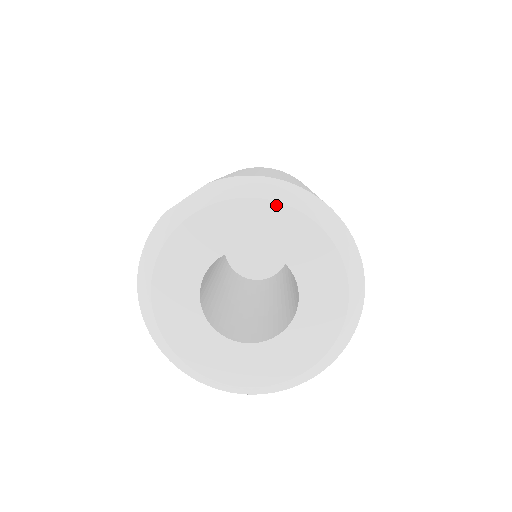
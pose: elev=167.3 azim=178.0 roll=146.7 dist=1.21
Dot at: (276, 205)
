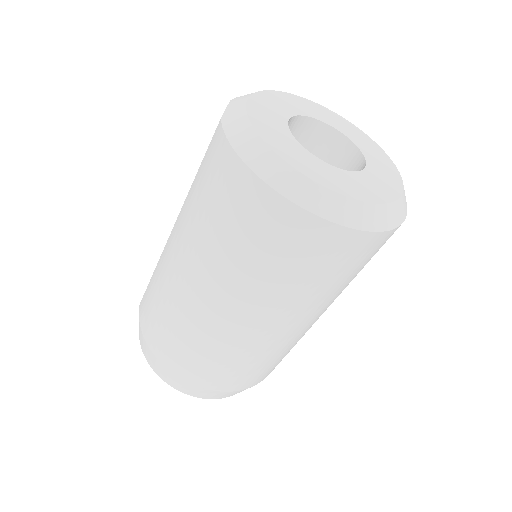
Dot at: (284, 93)
